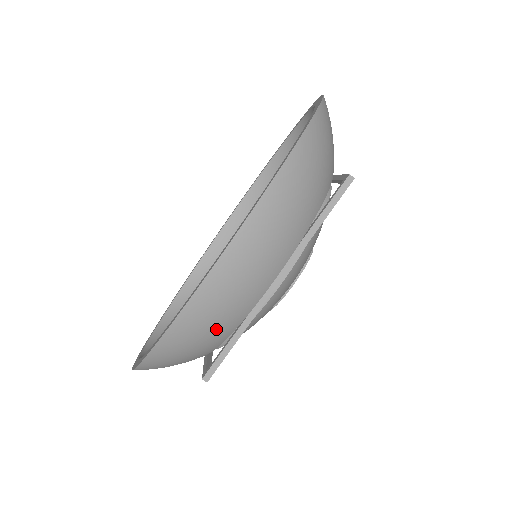
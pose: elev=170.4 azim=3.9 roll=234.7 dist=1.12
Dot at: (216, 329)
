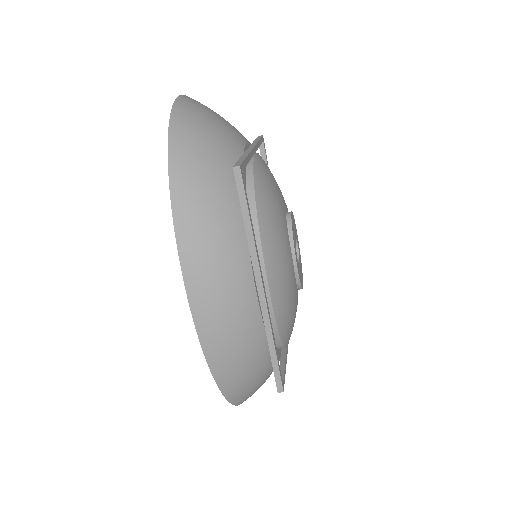
Dot at: (251, 357)
